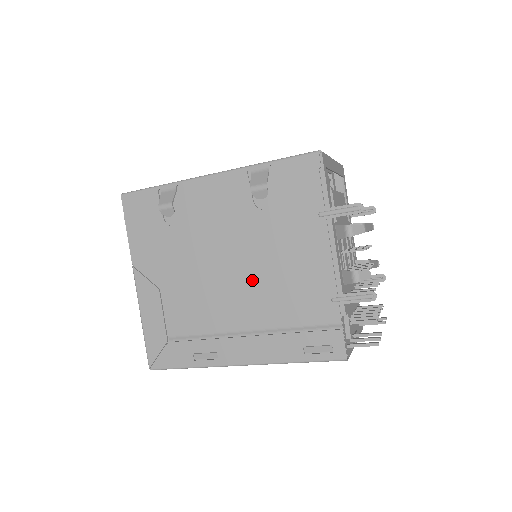
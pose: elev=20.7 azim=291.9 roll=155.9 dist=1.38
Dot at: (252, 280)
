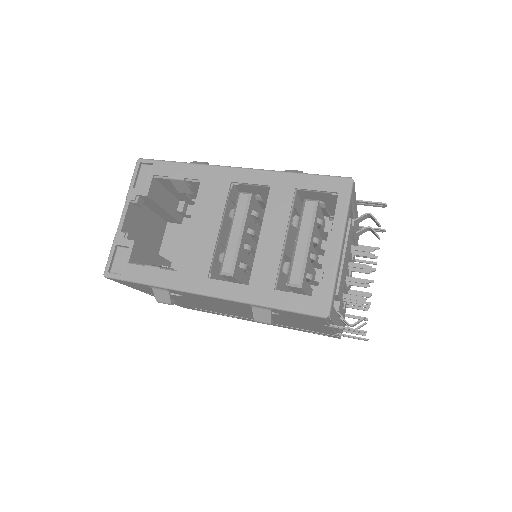
Dot at: occluded
